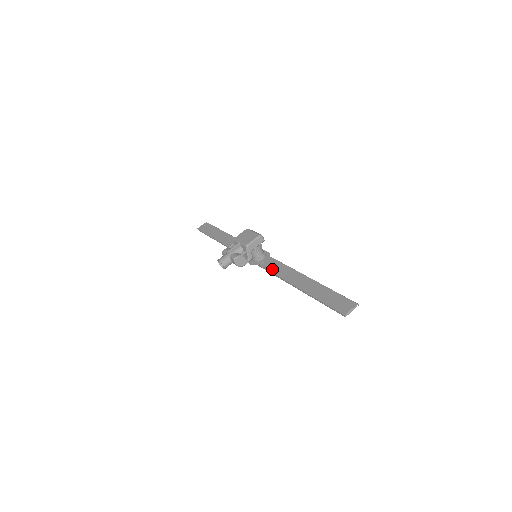
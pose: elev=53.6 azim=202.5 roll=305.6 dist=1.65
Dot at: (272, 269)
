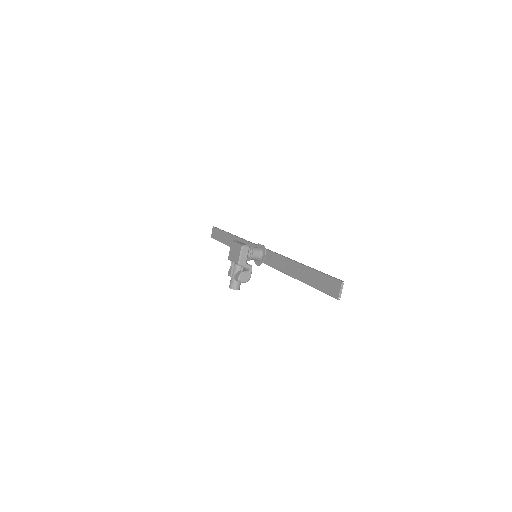
Dot at: (272, 265)
